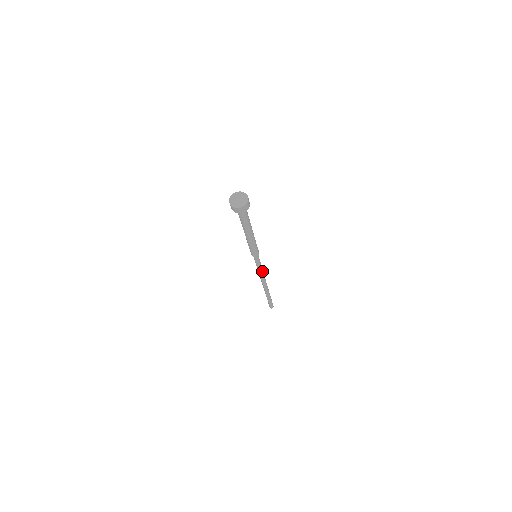
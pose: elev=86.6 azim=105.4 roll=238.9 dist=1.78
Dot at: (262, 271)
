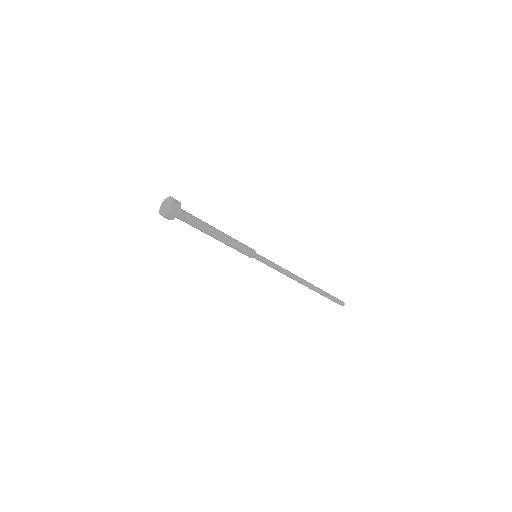
Dot at: (282, 268)
